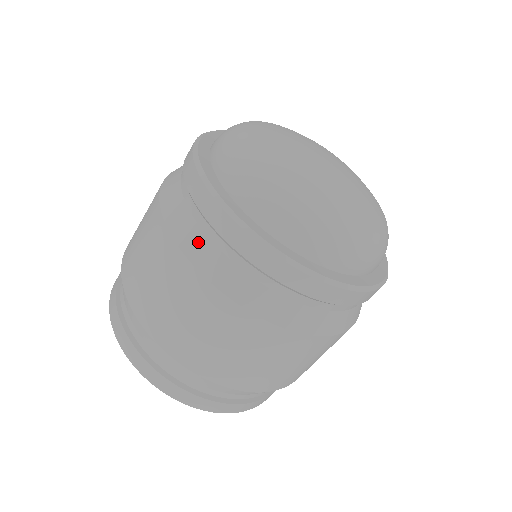
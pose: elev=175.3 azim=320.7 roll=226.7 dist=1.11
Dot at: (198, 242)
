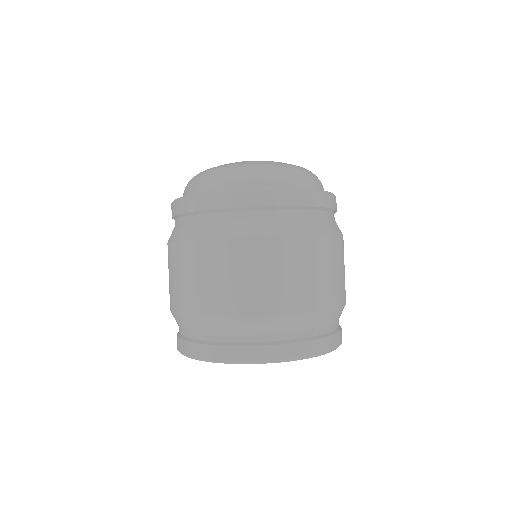
Dot at: (174, 231)
